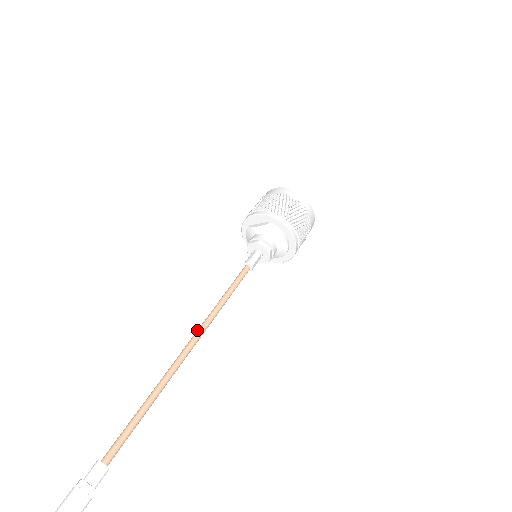
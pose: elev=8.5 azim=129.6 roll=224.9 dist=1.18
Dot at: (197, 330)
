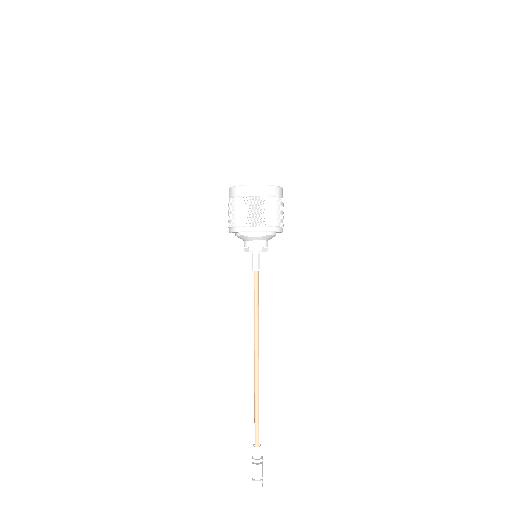
Dot at: (255, 345)
